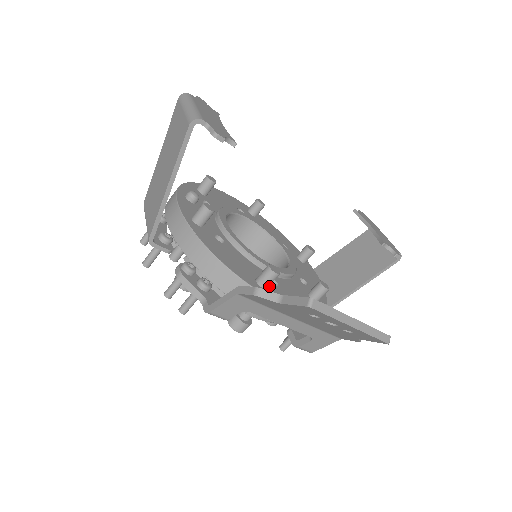
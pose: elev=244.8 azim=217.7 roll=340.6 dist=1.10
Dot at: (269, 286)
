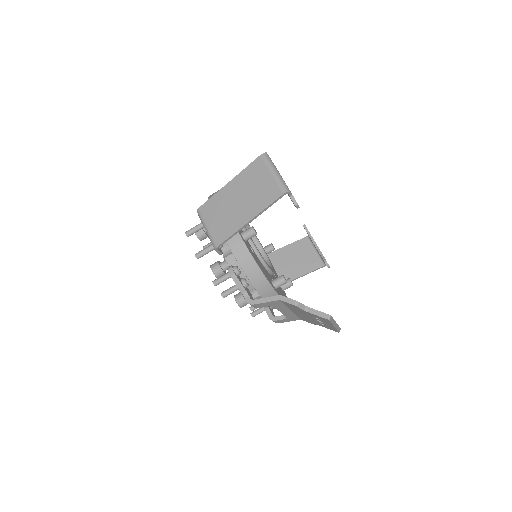
Dot at: occluded
